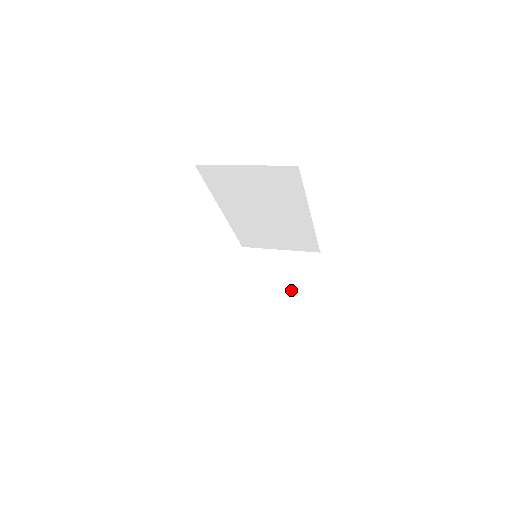
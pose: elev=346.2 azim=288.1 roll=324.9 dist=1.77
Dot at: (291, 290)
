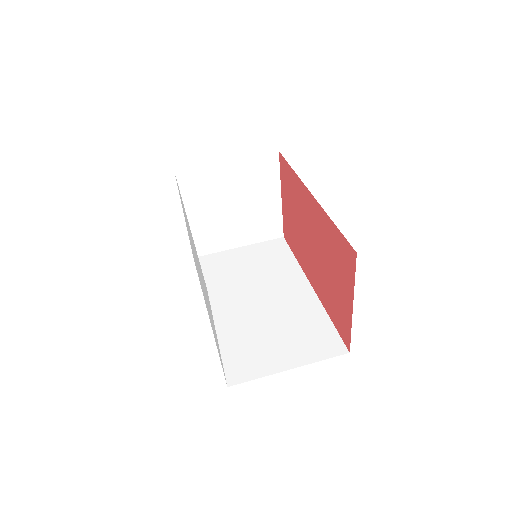
Dot at: (256, 204)
